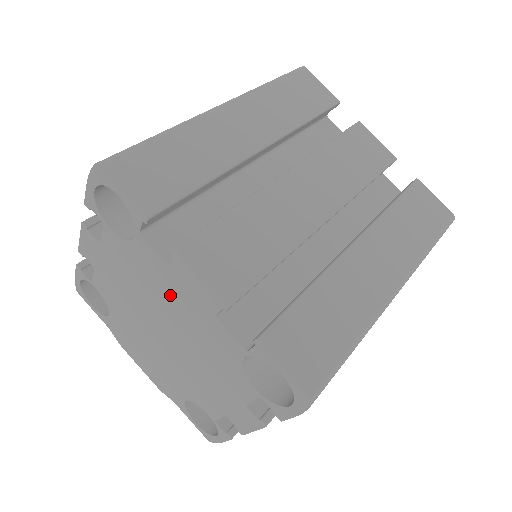
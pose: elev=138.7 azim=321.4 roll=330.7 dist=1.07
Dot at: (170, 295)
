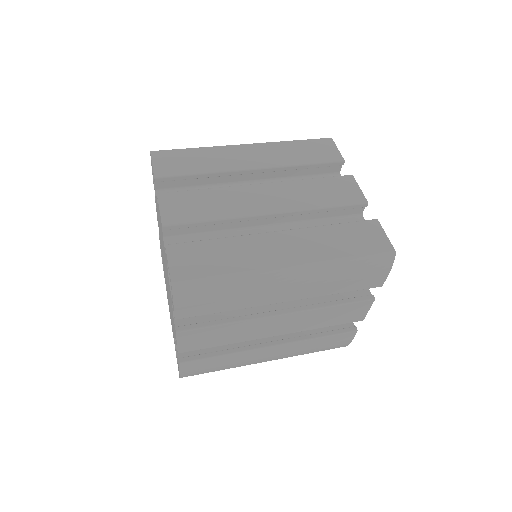
Dot at: (161, 233)
